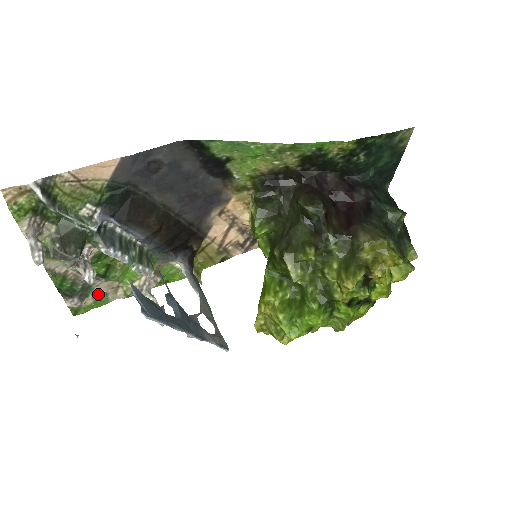
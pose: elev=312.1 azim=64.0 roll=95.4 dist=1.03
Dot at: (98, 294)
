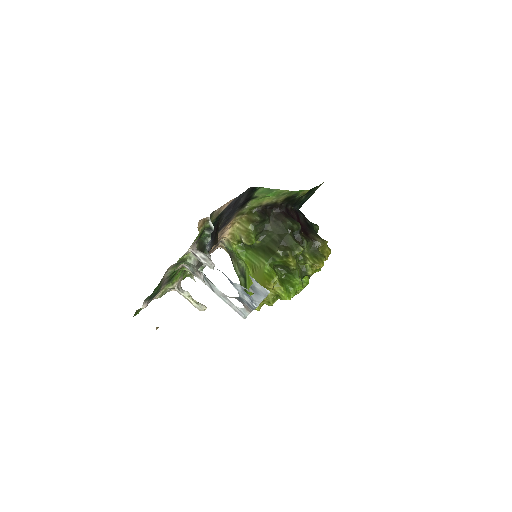
Dot at: occluded
